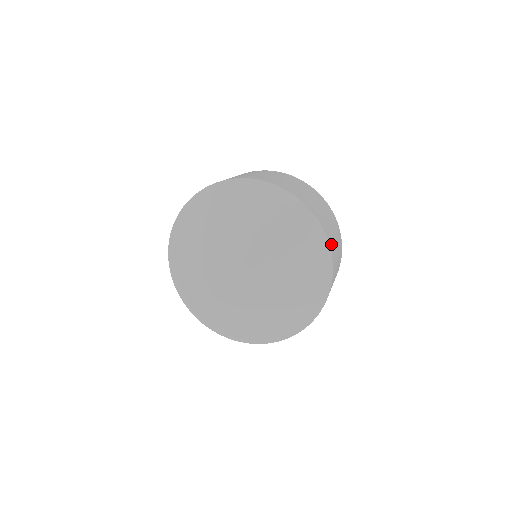
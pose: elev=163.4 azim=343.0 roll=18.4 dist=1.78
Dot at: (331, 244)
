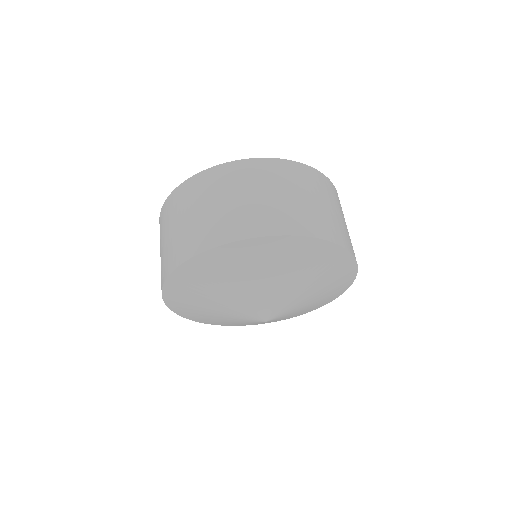
Dot at: occluded
